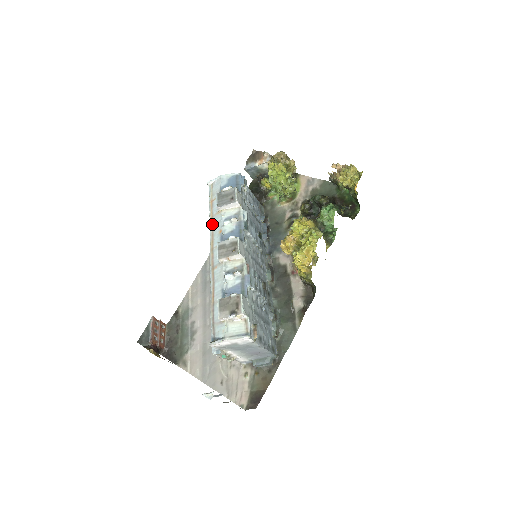
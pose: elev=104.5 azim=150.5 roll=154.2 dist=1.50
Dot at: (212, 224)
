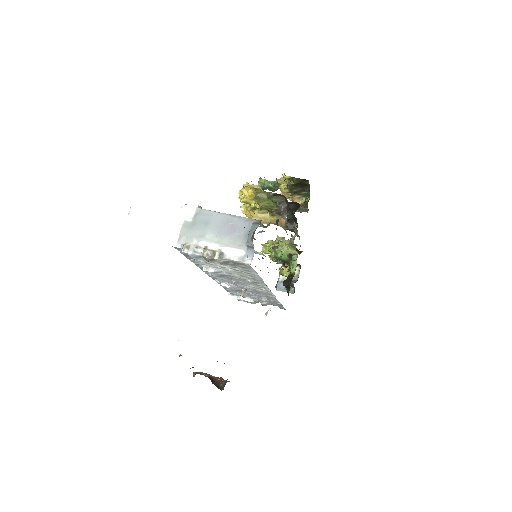
Dot at: occluded
